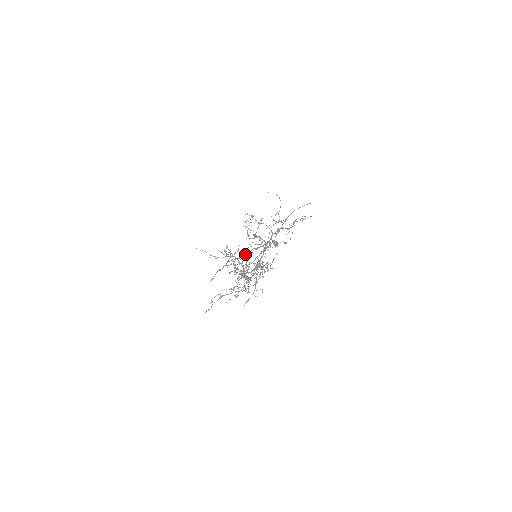
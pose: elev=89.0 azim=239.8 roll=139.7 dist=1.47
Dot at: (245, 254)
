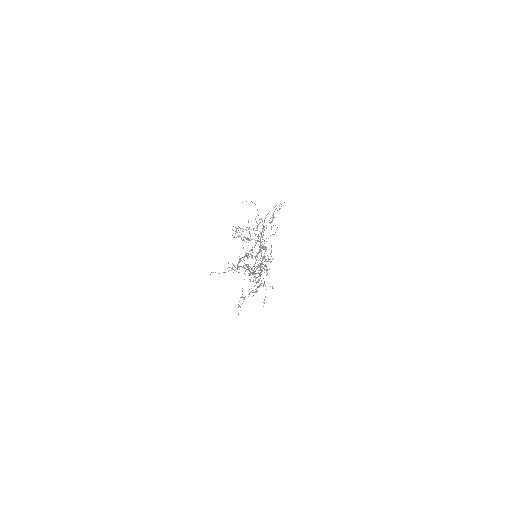
Dot at: (248, 253)
